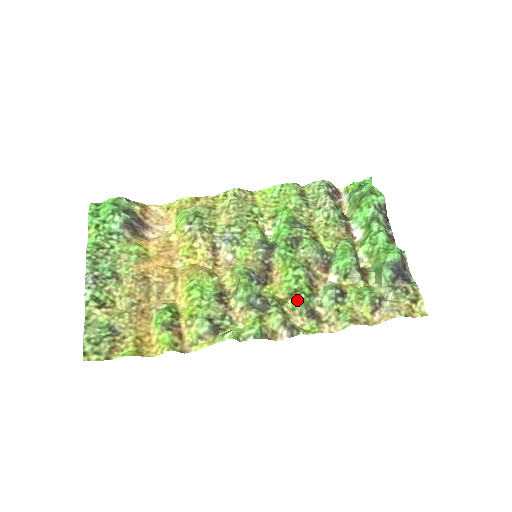
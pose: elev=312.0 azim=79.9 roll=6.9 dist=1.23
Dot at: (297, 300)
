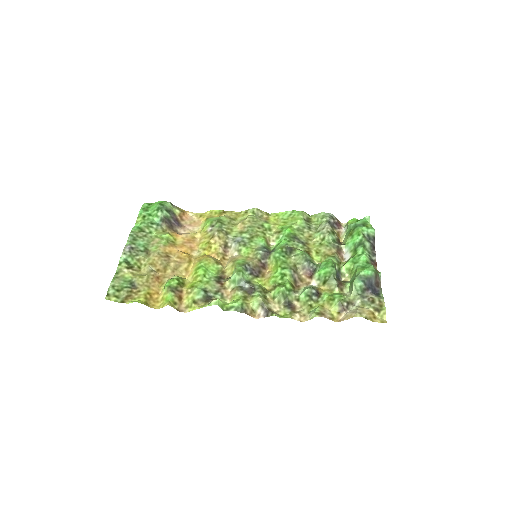
Dot at: (278, 290)
